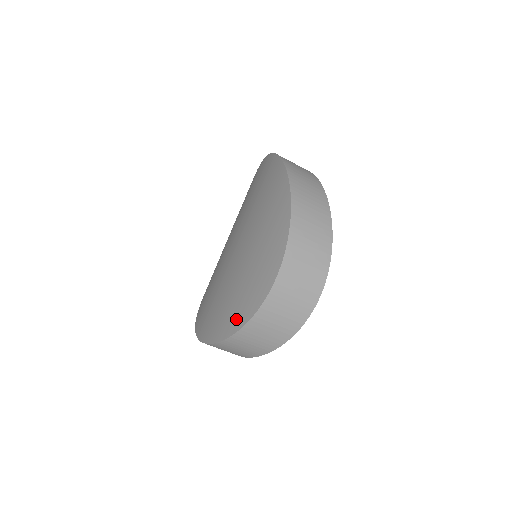
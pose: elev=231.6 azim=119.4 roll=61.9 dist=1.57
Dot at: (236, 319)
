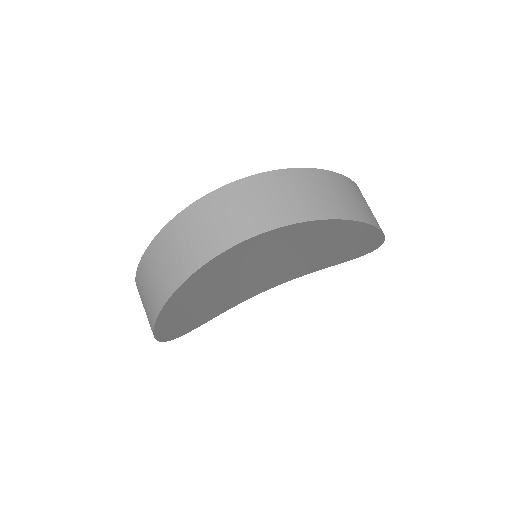
Dot at: occluded
